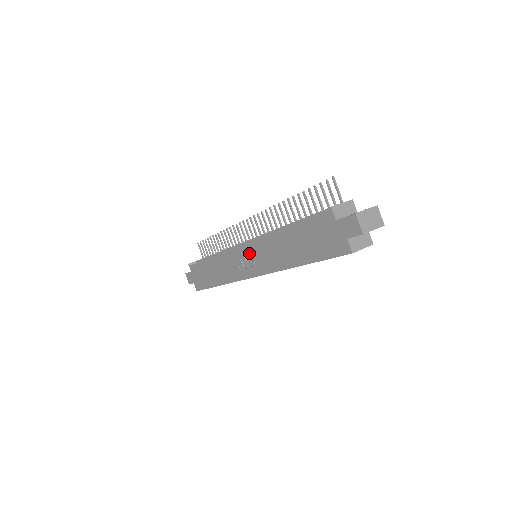
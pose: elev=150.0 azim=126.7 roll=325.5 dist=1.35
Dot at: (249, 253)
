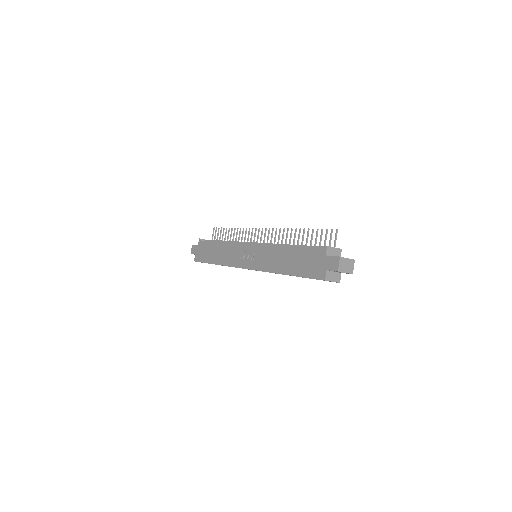
Dot at: (254, 251)
